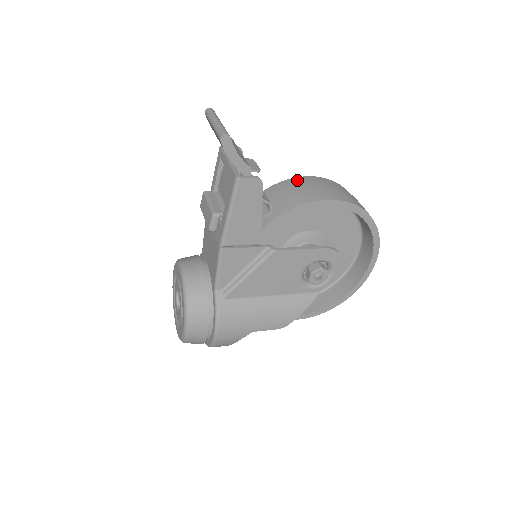
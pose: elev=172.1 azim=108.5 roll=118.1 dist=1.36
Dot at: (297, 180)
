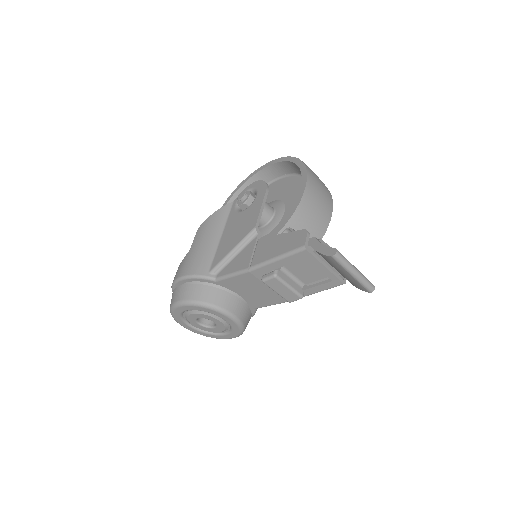
Dot at: (306, 202)
